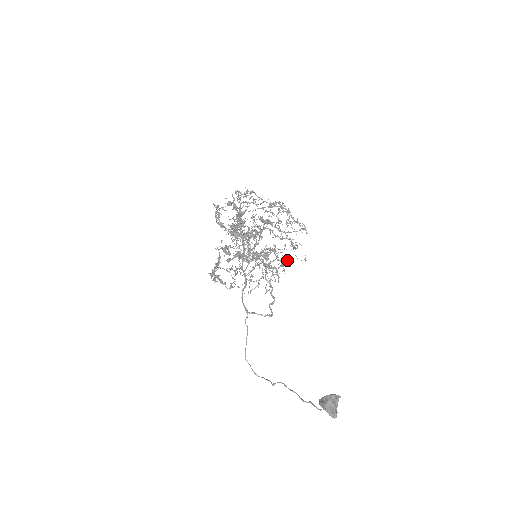
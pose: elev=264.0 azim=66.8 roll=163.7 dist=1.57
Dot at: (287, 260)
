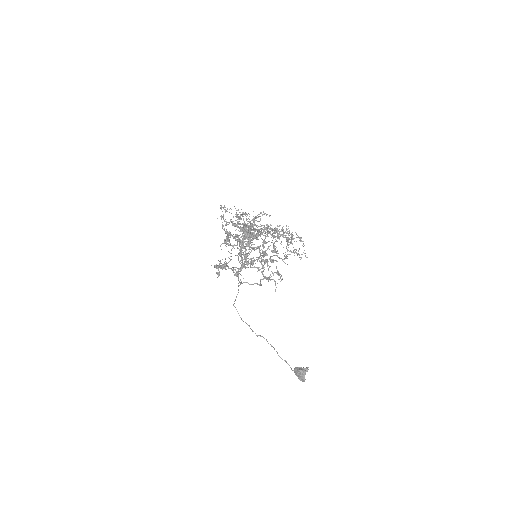
Dot at: occluded
